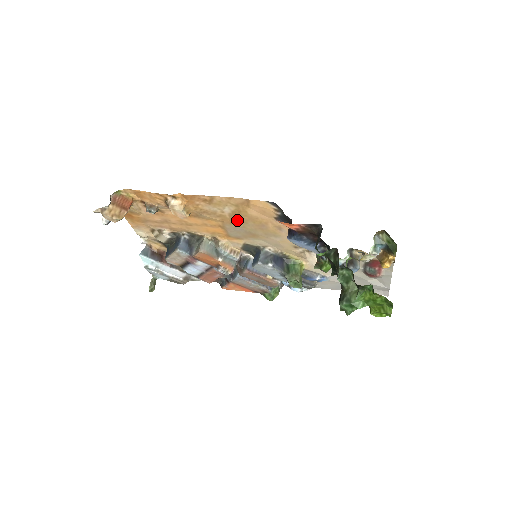
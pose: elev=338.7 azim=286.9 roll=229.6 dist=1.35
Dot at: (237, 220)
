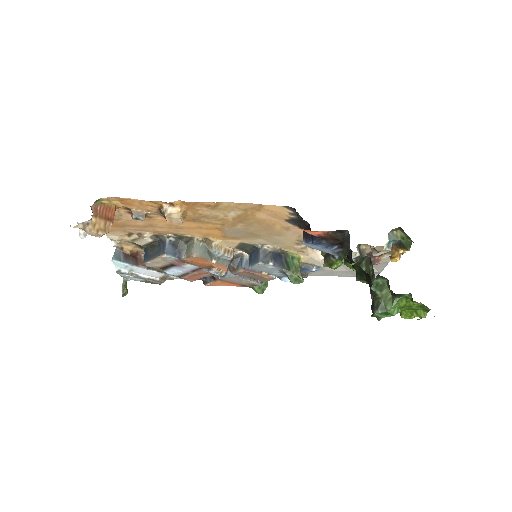
Dot at: (241, 223)
